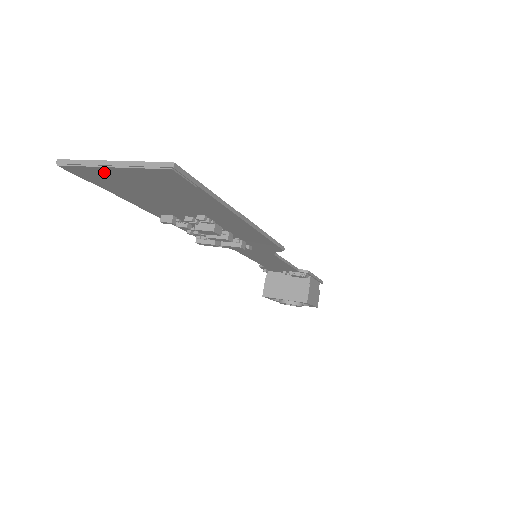
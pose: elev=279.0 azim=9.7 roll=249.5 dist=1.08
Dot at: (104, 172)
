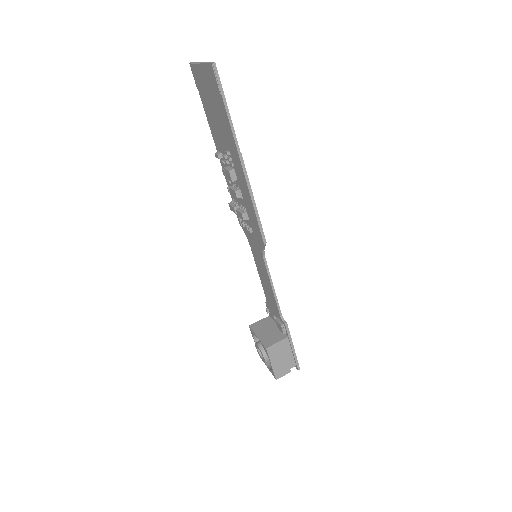
Dot at: (199, 72)
